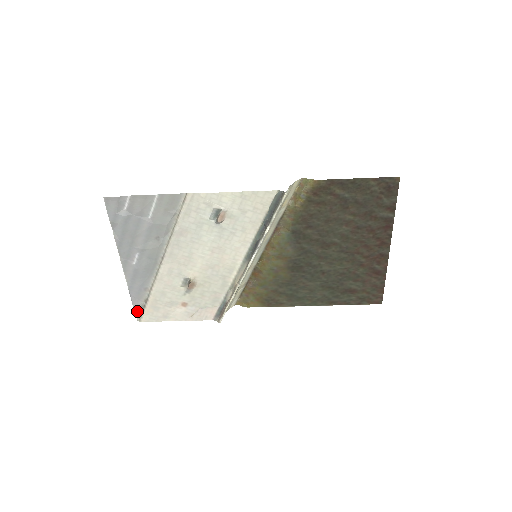
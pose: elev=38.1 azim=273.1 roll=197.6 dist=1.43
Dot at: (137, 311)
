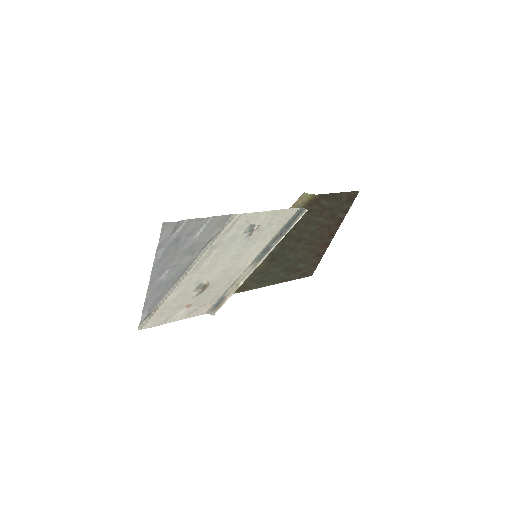
Dot at: (142, 321)
